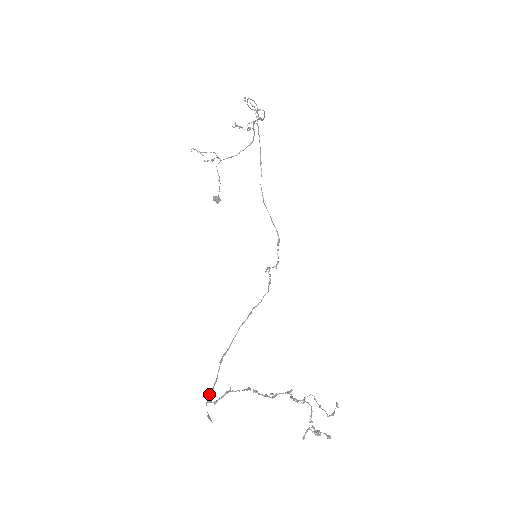
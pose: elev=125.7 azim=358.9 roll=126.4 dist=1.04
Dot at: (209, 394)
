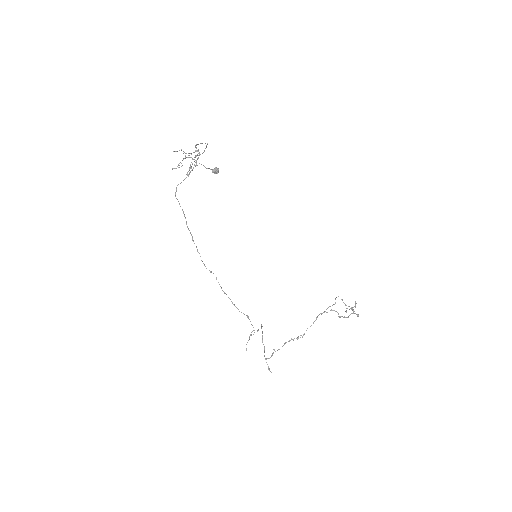
Dot at: occluded
